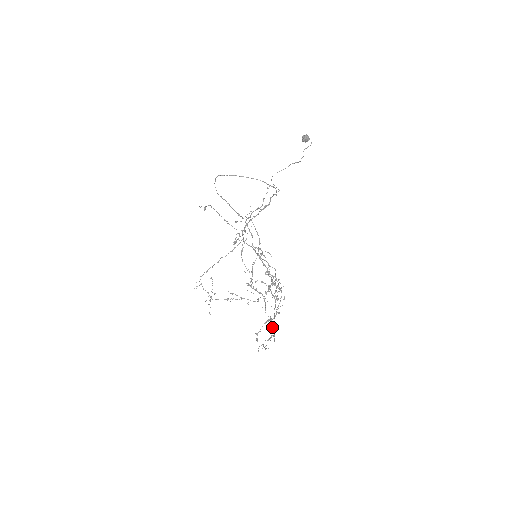
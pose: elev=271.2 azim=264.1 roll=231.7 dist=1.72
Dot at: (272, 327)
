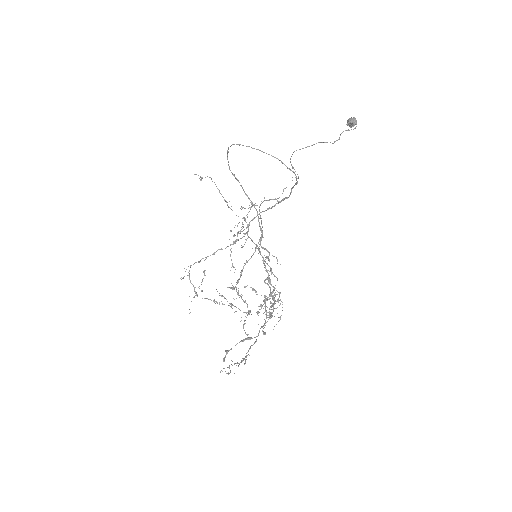
Dot at: (249, 348)
